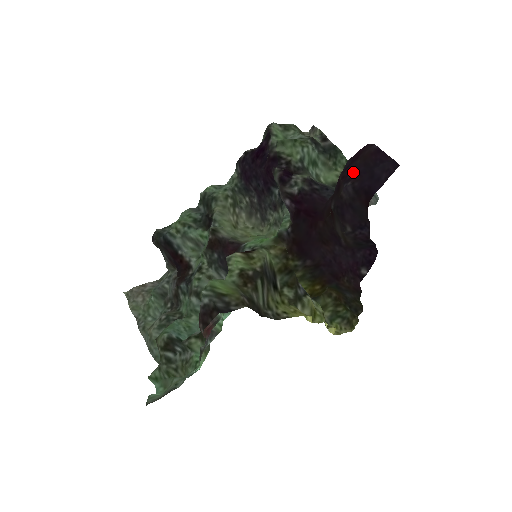
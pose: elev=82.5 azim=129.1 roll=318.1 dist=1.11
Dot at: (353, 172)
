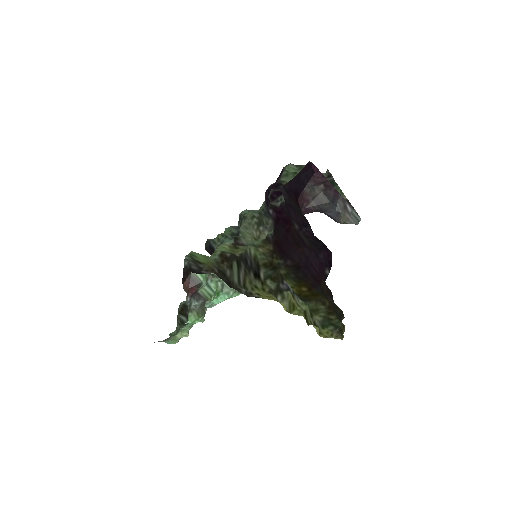
Dot at: occluded
